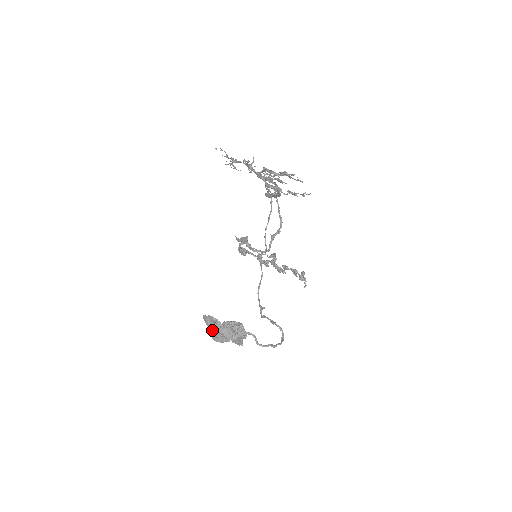
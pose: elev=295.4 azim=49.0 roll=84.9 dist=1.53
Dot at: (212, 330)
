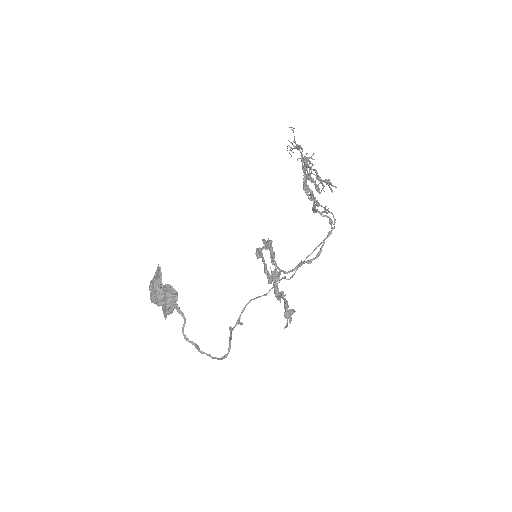
Dot at: (152, 282)
